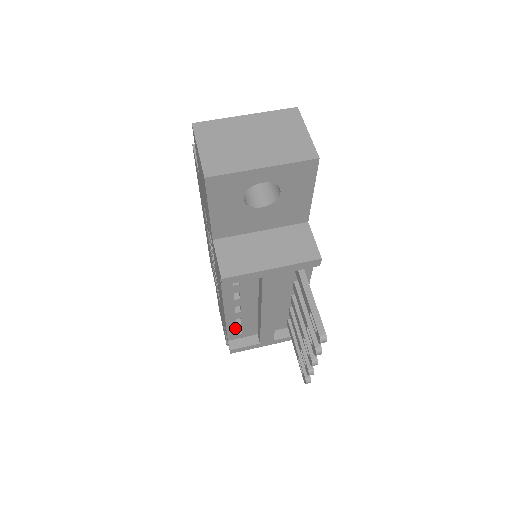
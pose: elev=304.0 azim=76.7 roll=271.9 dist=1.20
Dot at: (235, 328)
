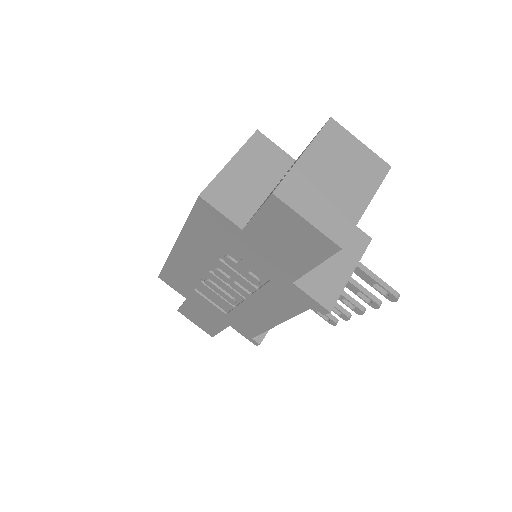
Dot at: occluded
